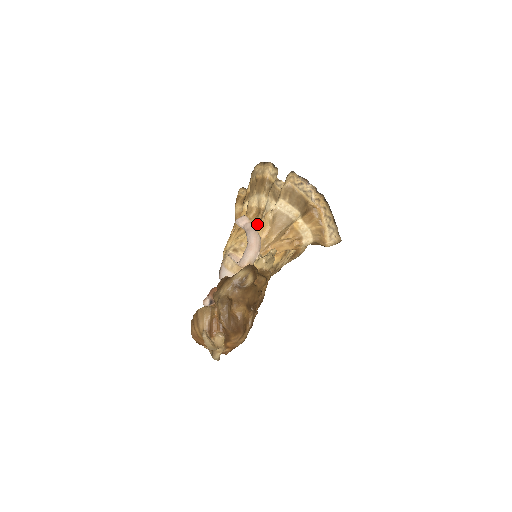
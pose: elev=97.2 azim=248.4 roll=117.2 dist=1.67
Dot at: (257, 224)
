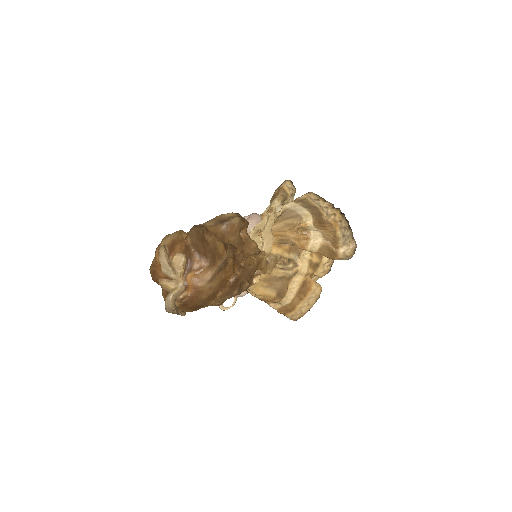
Dot at: occluded
